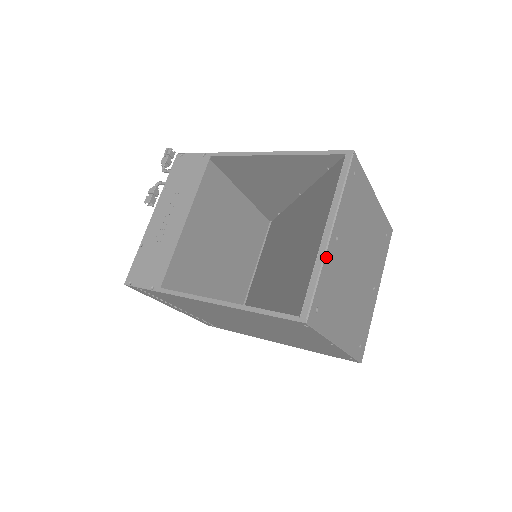
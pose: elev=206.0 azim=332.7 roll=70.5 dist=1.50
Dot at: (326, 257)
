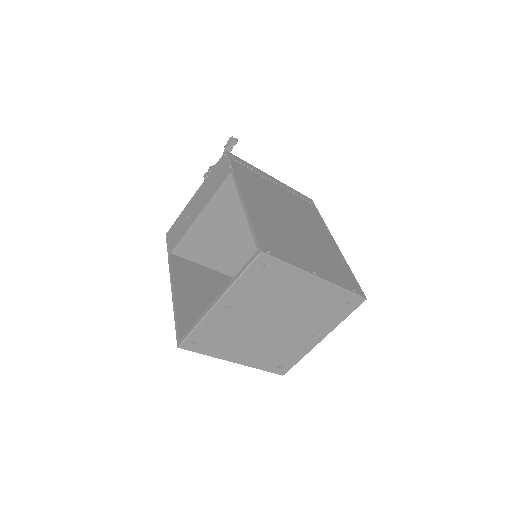
Dot at: (208, 317)
